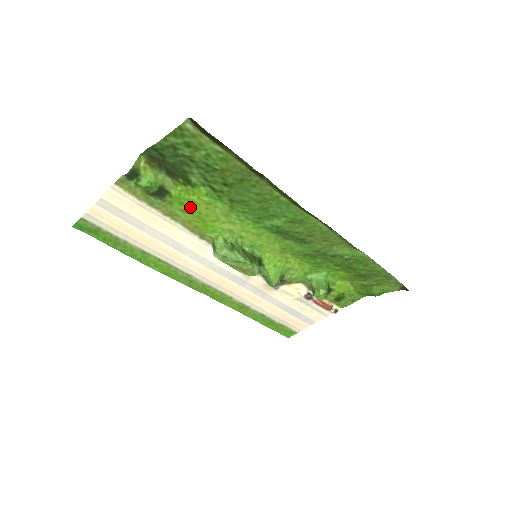
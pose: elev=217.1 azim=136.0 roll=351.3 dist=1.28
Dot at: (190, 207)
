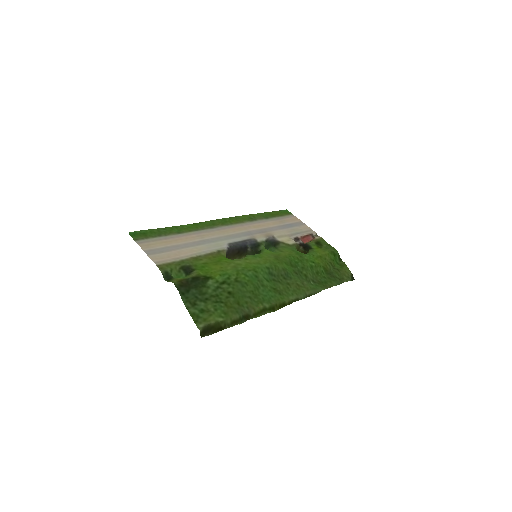
Dot at: (209, 266)
